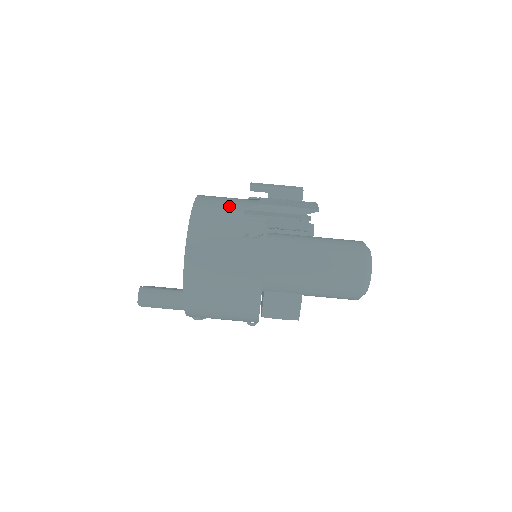
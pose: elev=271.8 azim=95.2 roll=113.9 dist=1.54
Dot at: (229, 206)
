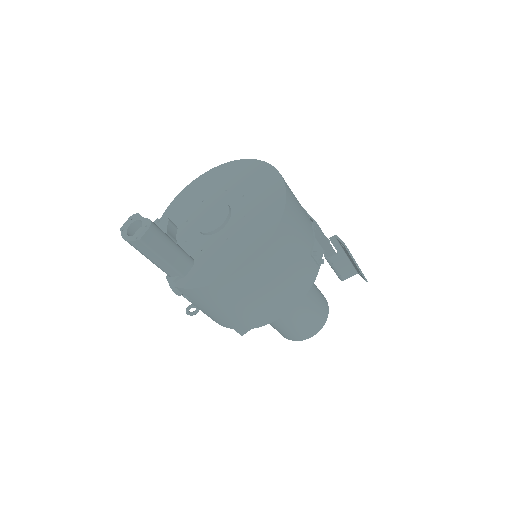
Dot at: occluded
